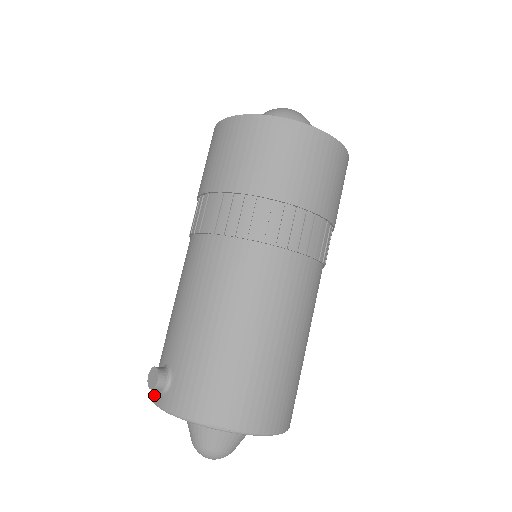
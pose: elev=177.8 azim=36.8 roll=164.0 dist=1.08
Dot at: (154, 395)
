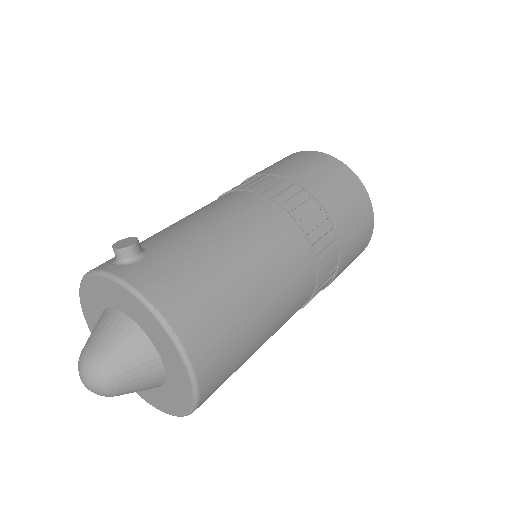
Dot at: (101, 266)
